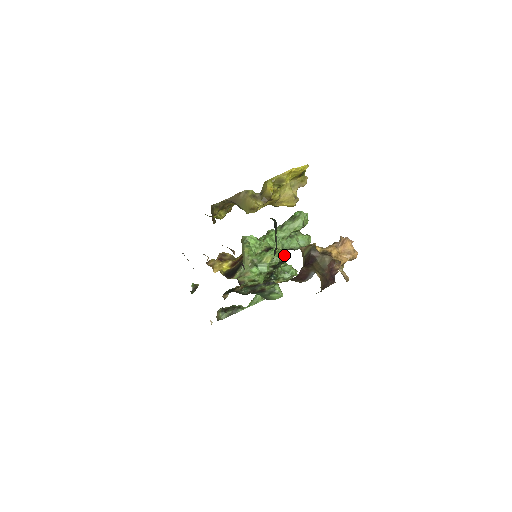
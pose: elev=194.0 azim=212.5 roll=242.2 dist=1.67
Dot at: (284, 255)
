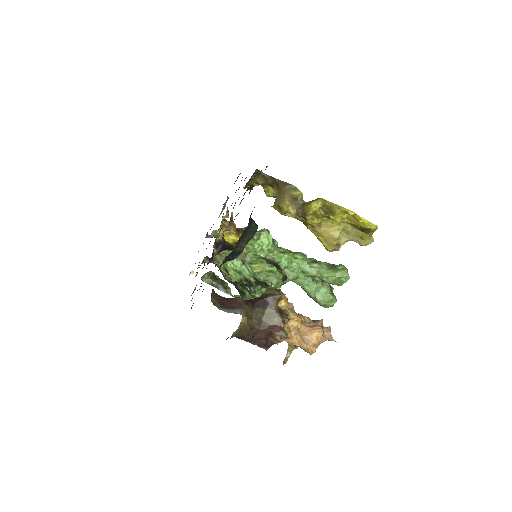
Dot at: (274, 281)
